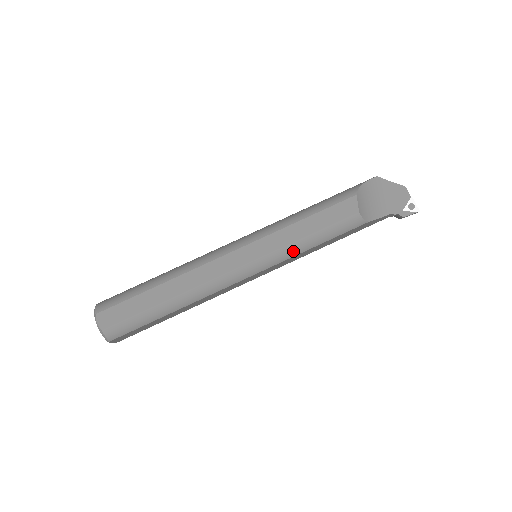
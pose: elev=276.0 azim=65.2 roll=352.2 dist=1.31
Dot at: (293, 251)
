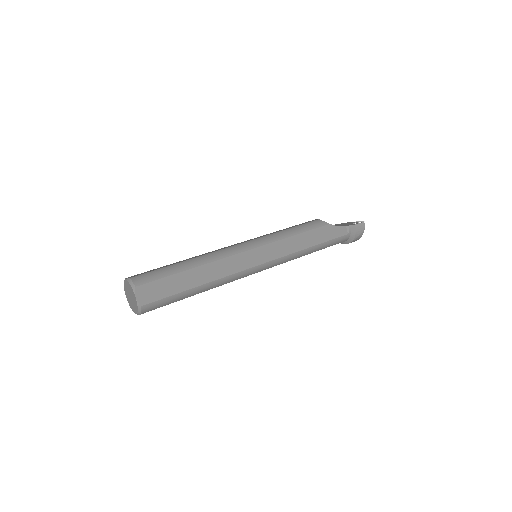
Dot at: (280, 235)
